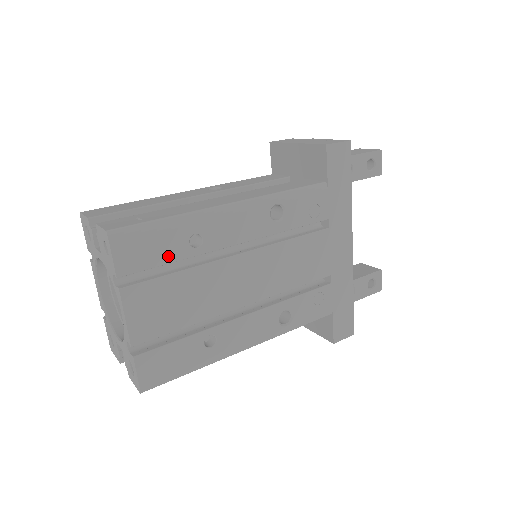
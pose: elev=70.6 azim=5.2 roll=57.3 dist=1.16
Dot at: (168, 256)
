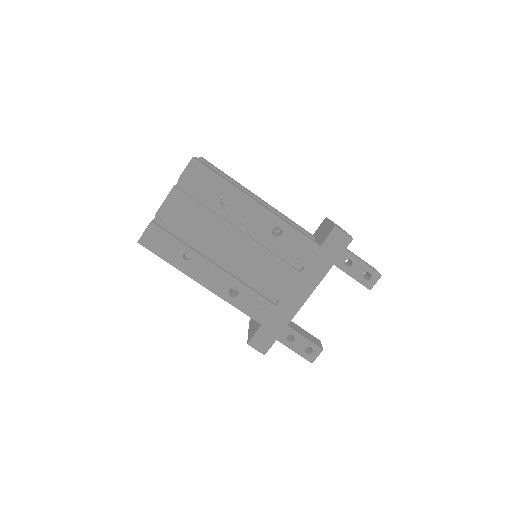
Dot at: (207, 194)
